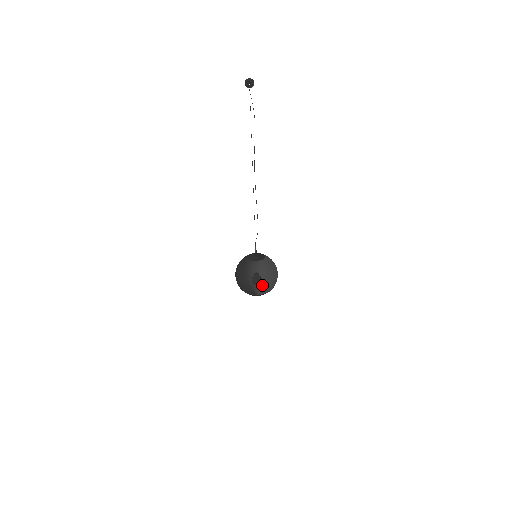
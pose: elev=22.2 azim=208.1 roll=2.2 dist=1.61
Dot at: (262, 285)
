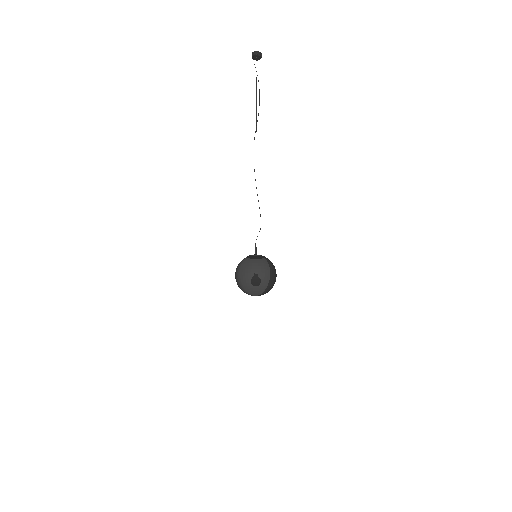
Dot at: (247, 289)
